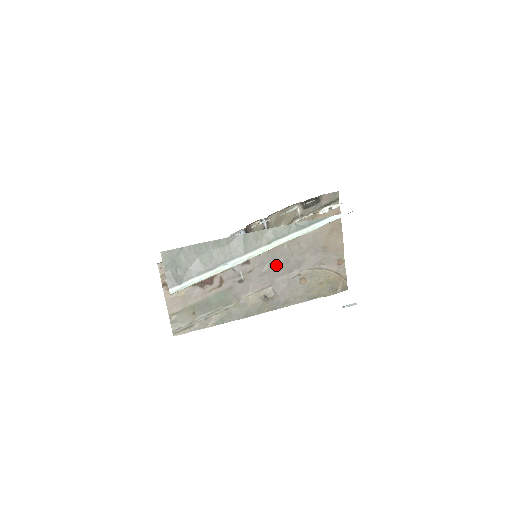
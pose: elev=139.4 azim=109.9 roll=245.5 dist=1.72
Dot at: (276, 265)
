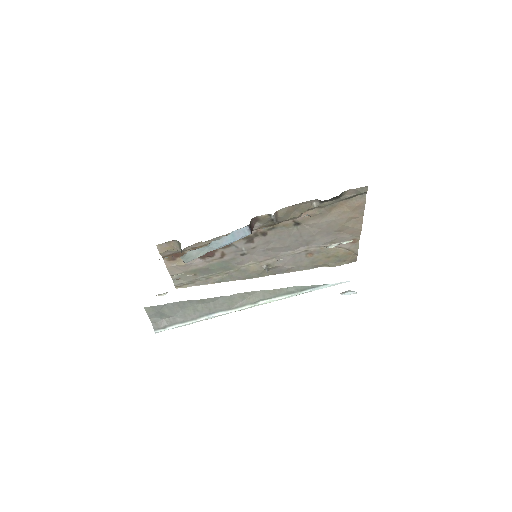
Dot at: (282, 244)
